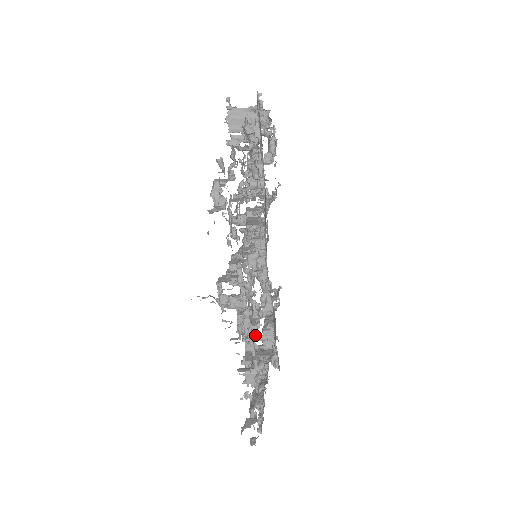
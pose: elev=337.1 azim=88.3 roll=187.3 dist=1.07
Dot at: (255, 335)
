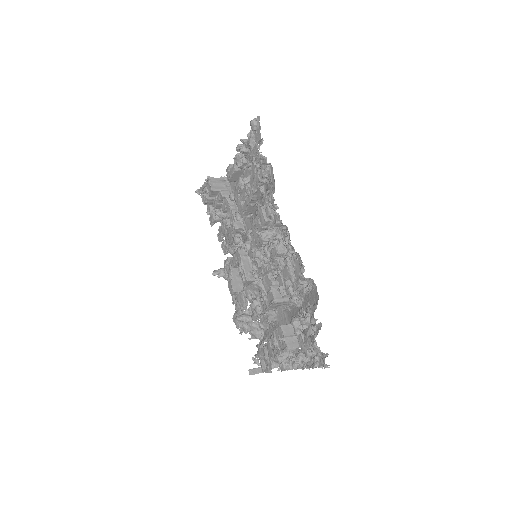
Dot at: occluded
